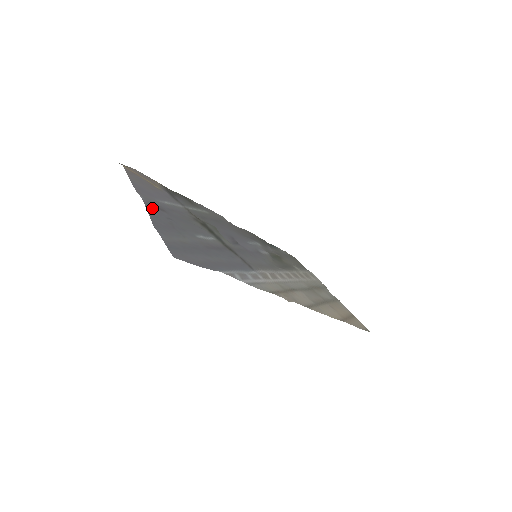
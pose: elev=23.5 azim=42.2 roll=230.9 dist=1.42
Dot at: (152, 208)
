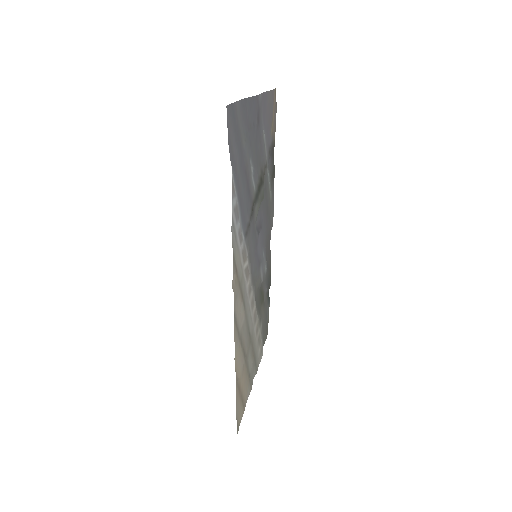
Dot at: (256, 105)
